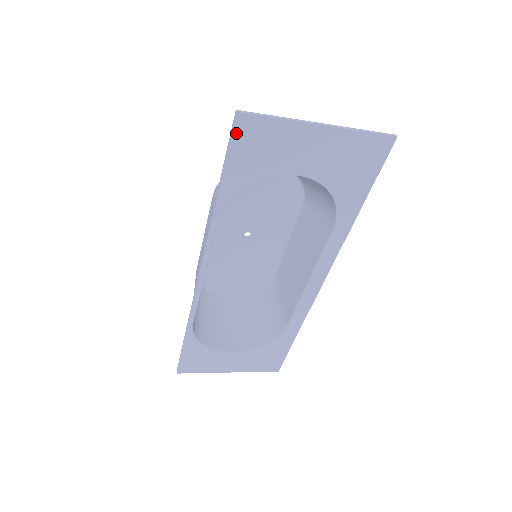
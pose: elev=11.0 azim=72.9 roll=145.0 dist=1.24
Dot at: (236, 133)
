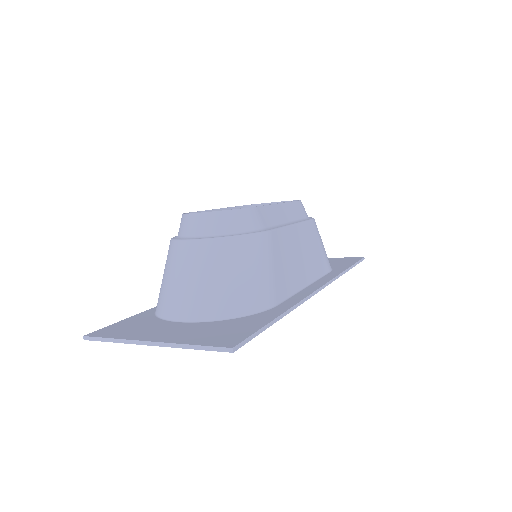
Dot at: occluded
